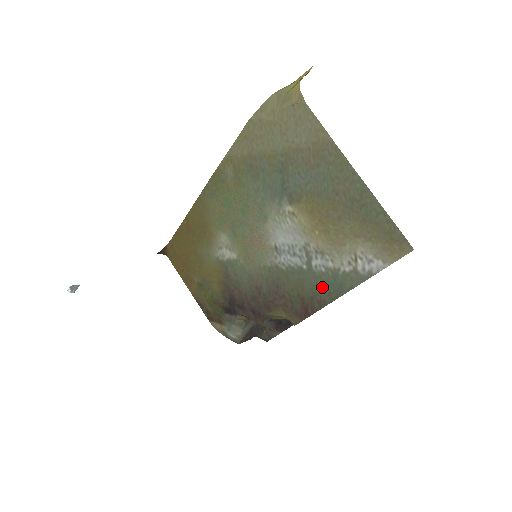
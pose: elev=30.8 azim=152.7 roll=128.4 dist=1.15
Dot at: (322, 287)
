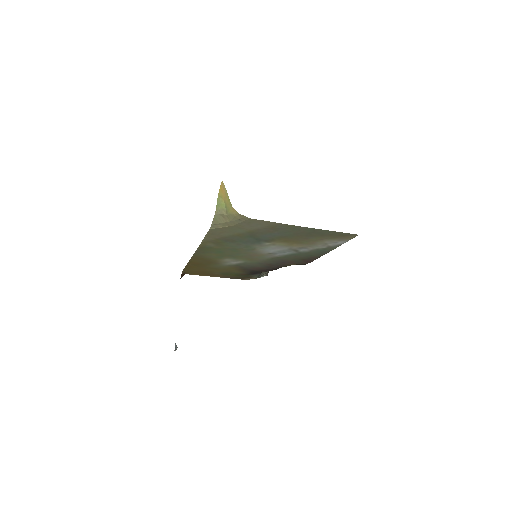
Dot at: (313, 254)
